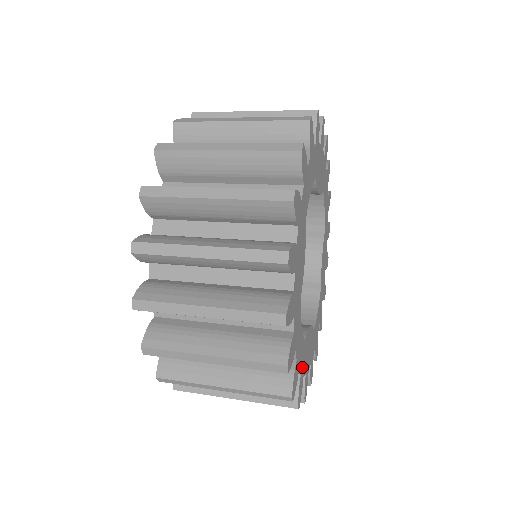
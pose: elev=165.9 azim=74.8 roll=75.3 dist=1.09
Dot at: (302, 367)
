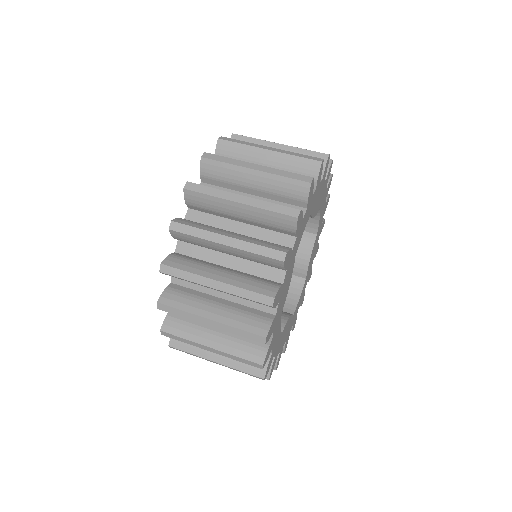
Dot at: (277, 351)
